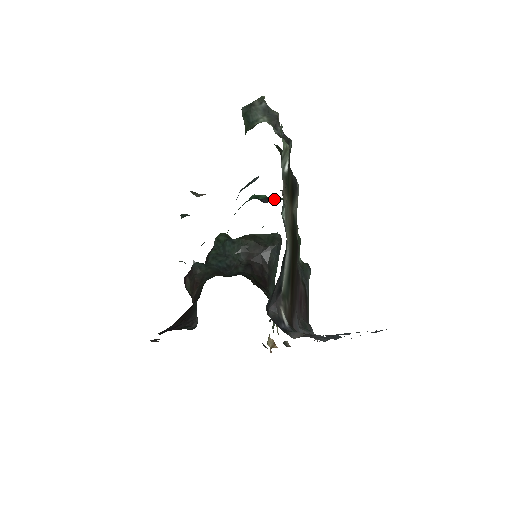
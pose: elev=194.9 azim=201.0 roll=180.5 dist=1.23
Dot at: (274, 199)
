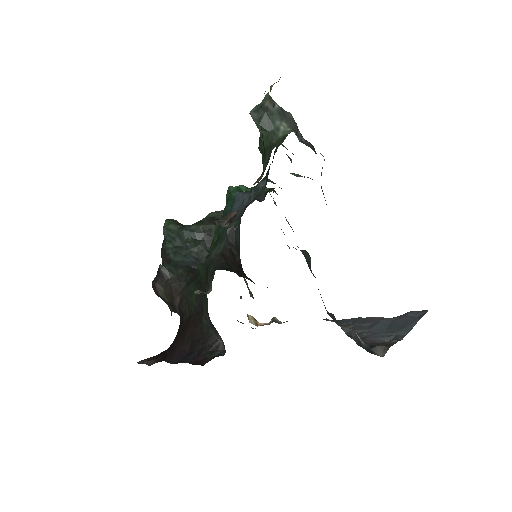
Dot at: occluded
